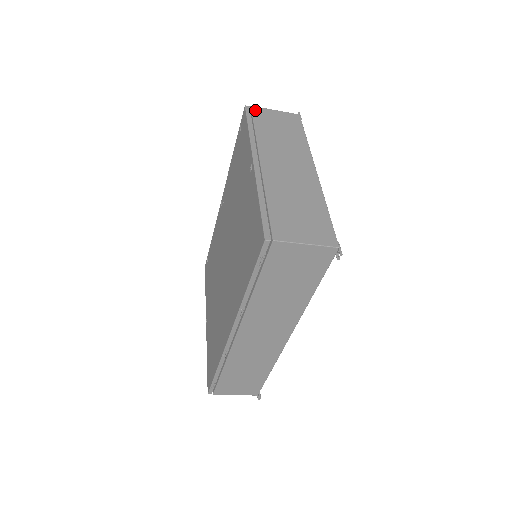
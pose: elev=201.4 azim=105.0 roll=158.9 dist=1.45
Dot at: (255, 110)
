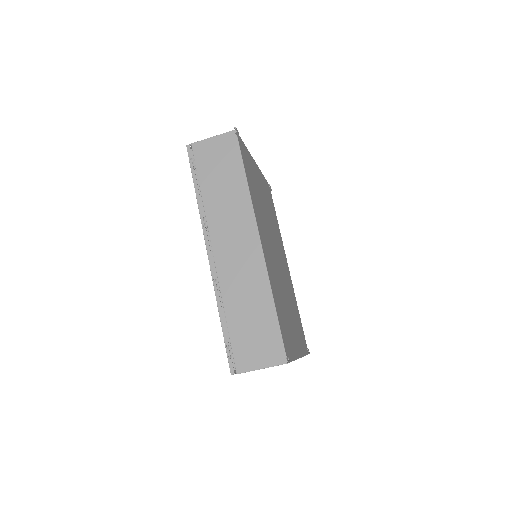
Dot at: occluded
